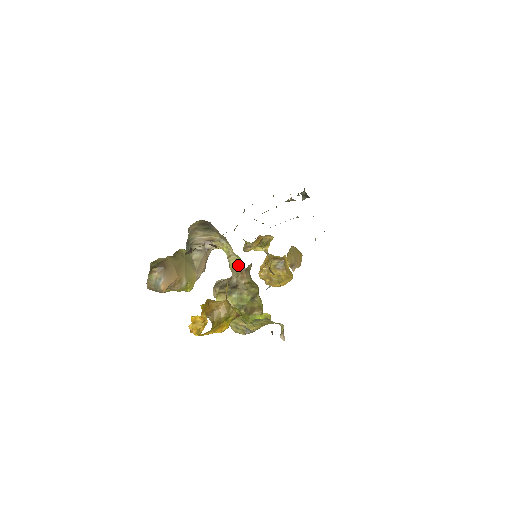
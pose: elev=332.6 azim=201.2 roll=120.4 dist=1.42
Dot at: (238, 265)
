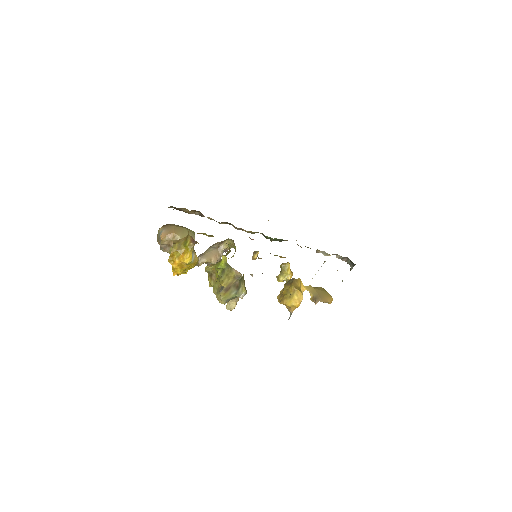
Dot at: occluded
